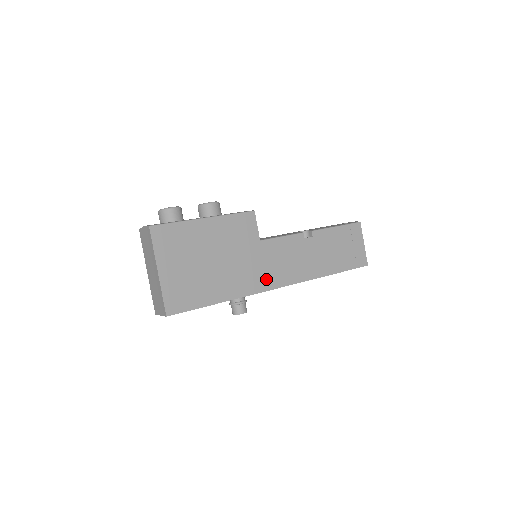
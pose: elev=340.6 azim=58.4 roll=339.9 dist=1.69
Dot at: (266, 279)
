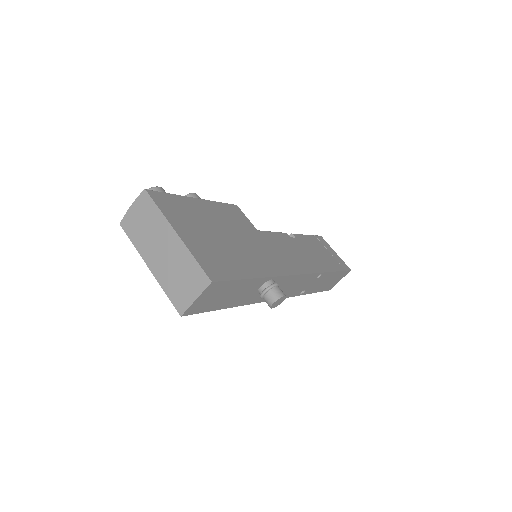
Dot at: (284, 264)
